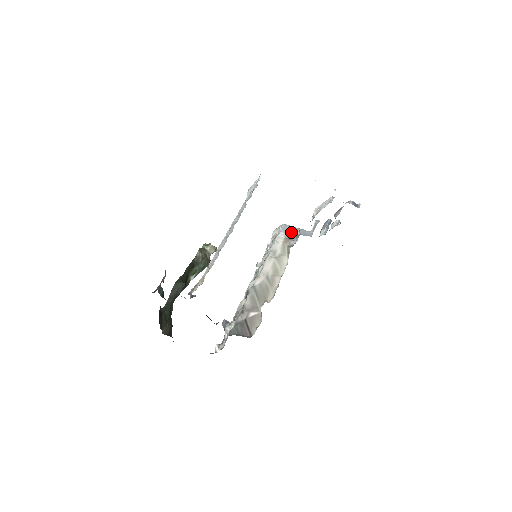
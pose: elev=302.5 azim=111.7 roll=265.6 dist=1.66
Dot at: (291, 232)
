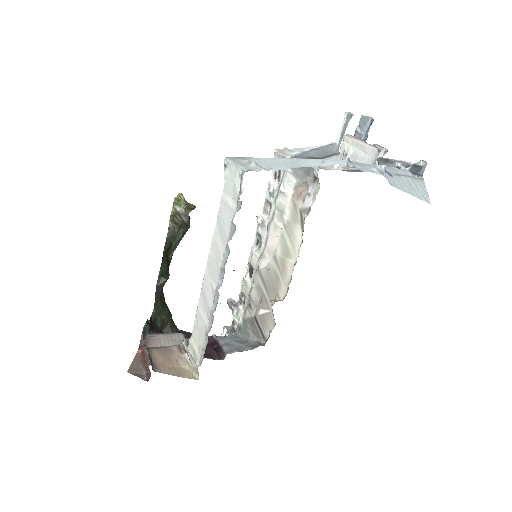
Dot at: (304, 171)
